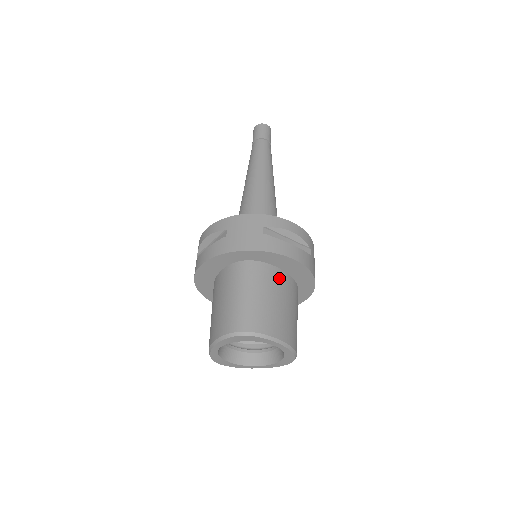
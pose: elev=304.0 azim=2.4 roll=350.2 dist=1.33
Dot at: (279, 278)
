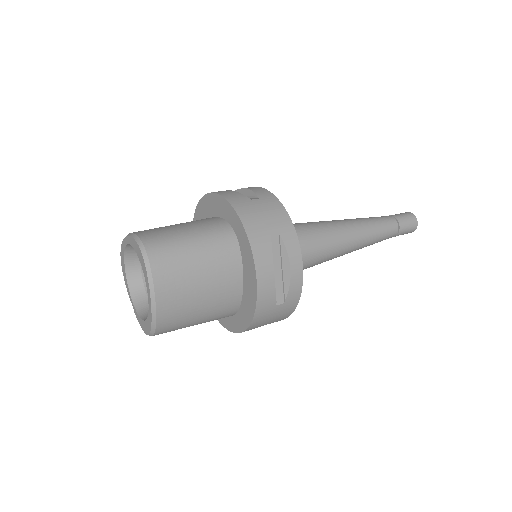
Dot at: (231, 275)
